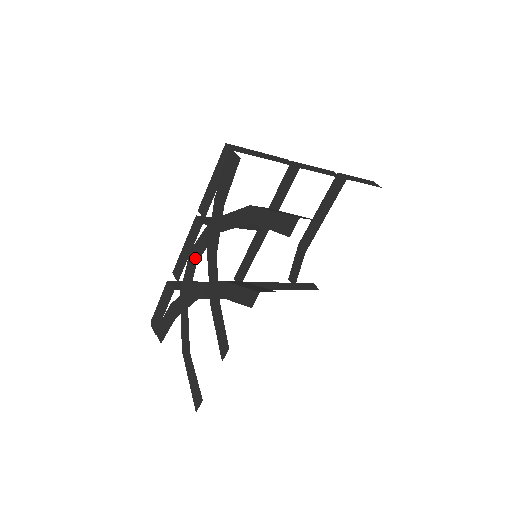
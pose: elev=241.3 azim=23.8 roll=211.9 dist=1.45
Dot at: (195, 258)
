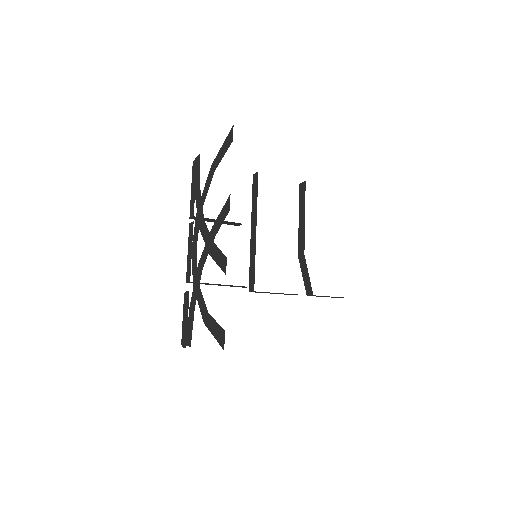
Dot at: (195, 247)
